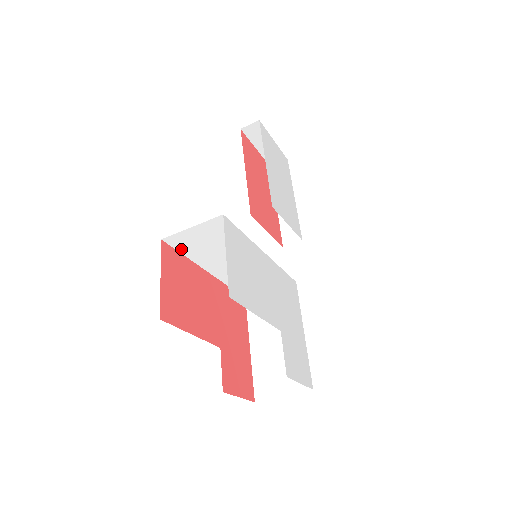
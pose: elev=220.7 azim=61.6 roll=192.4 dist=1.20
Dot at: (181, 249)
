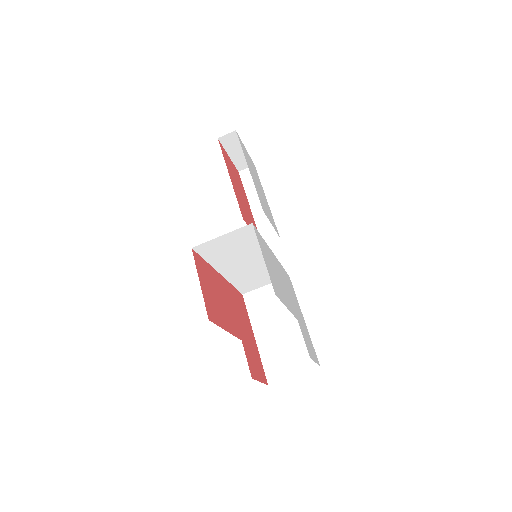
Dot at: (205, 255)
